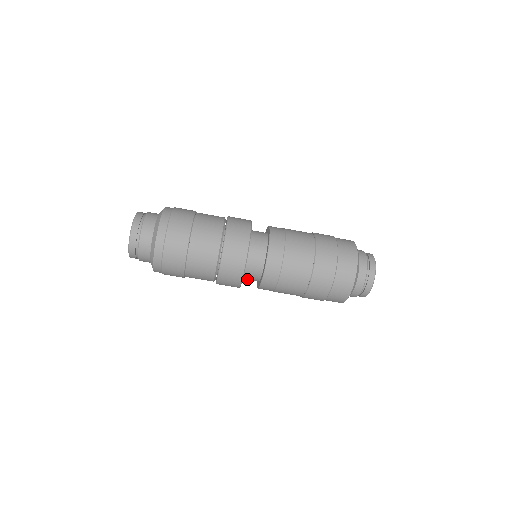
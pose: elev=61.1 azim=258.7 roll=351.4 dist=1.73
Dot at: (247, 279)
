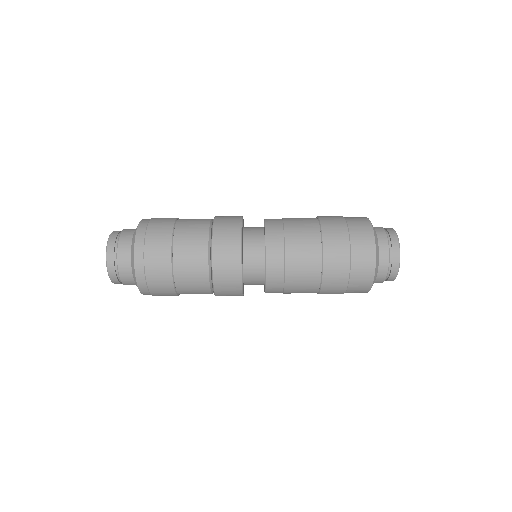
Dot at: occluded
